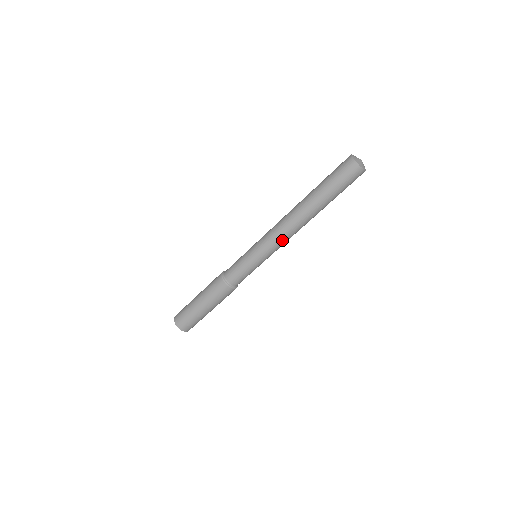
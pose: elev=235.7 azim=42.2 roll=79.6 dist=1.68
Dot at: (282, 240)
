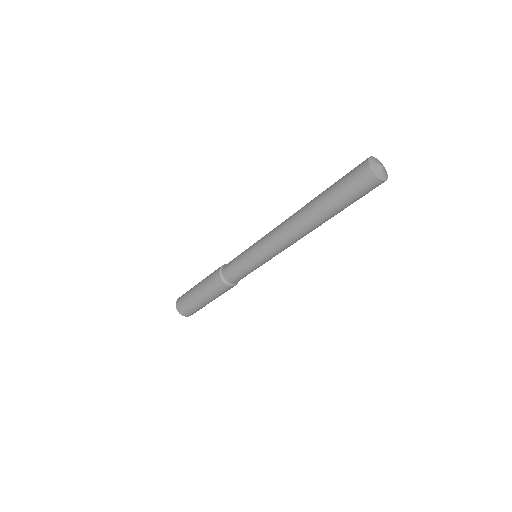
Dot at: occluded
